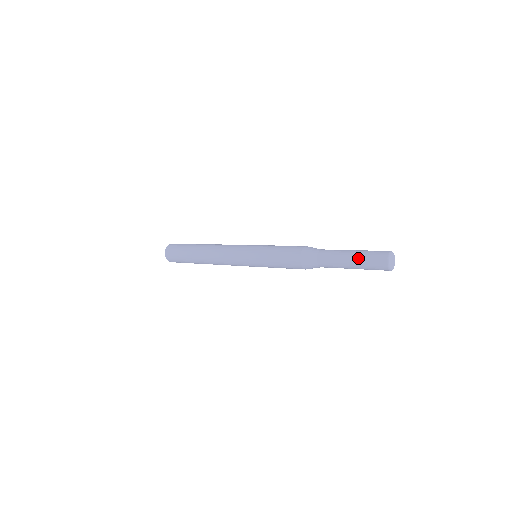
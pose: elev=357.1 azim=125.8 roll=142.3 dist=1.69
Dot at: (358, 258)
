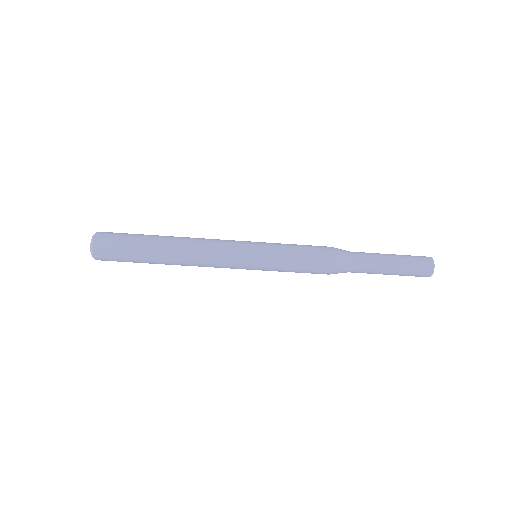
Dot at: (402, 263)
